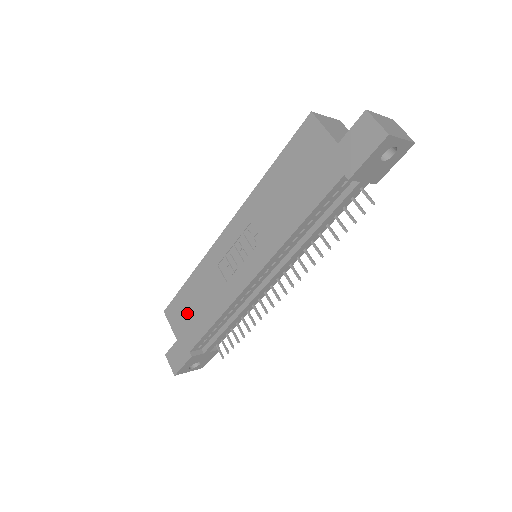
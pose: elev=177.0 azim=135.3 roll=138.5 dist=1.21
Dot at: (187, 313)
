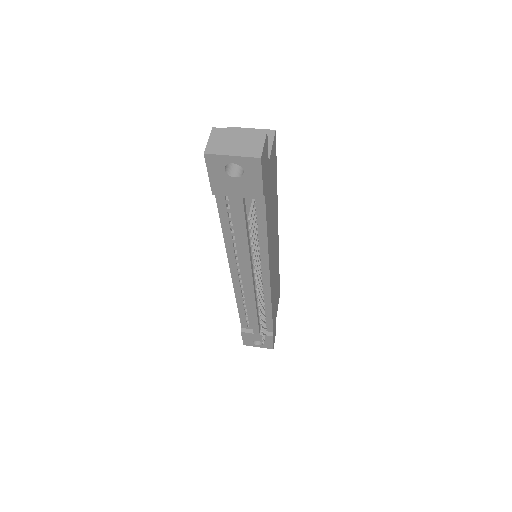
Dot at: occluded
